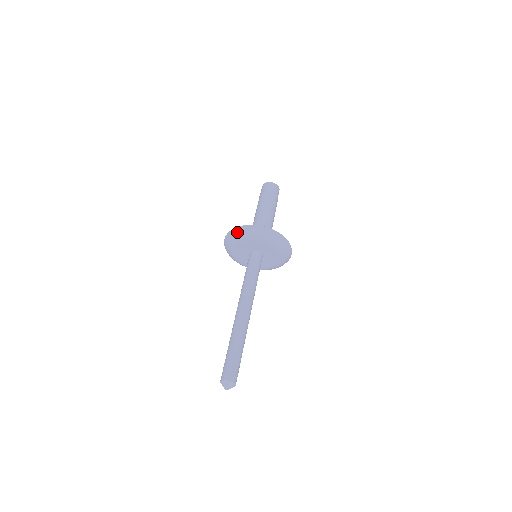
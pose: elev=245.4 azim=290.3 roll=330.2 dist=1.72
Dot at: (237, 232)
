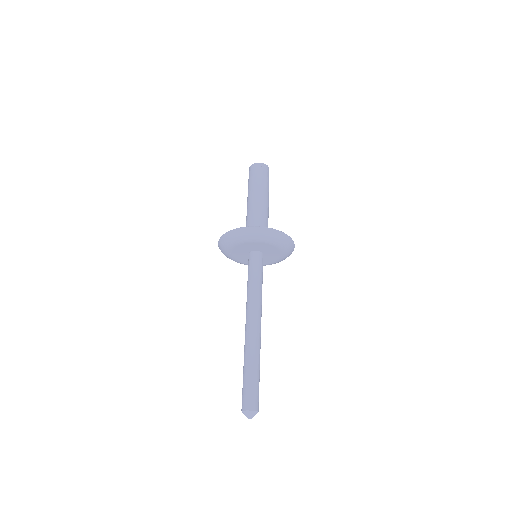
Dot at: (221, 249)
